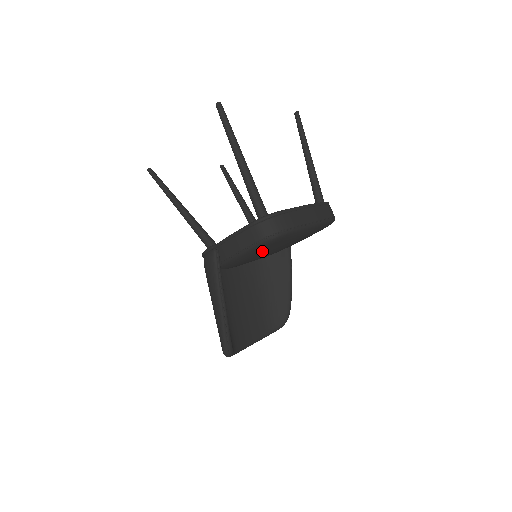
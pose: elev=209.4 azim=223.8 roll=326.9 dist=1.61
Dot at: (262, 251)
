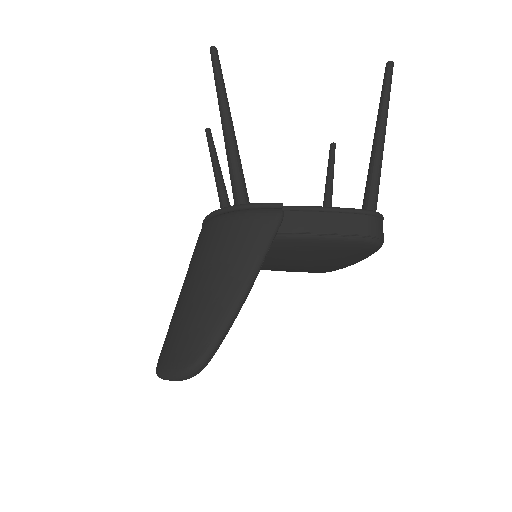
Dot at: (328, 252)
